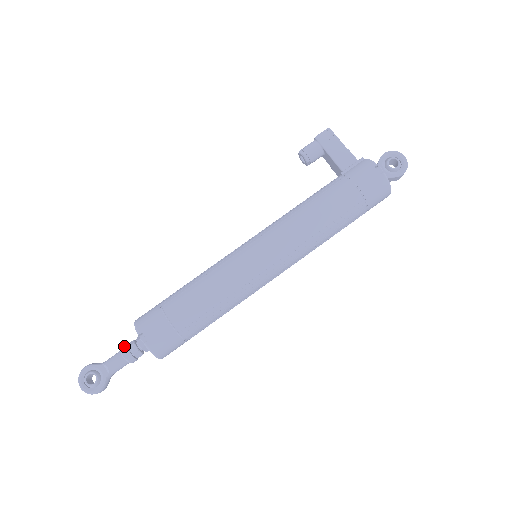
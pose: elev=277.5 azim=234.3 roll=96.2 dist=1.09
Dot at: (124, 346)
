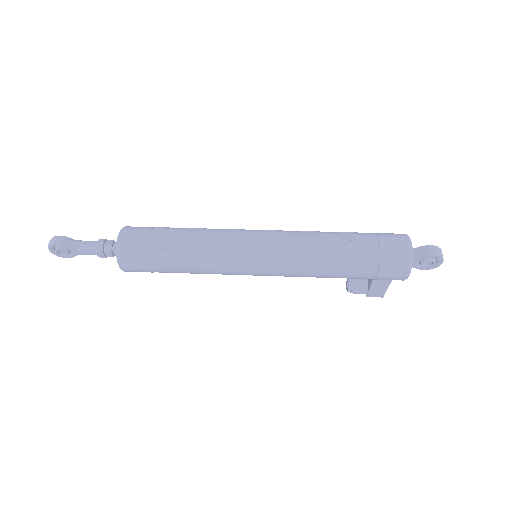
Dot at: occluded
